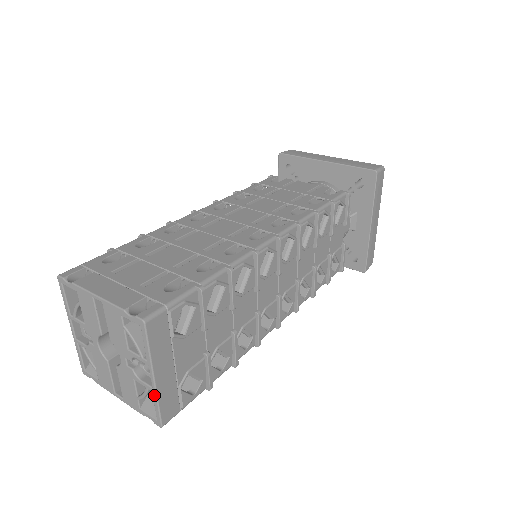
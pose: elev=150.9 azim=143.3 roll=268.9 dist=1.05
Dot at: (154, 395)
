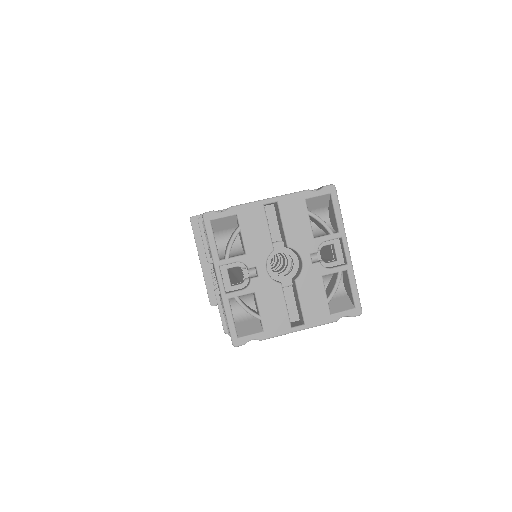
Dot at: (351, 272)
